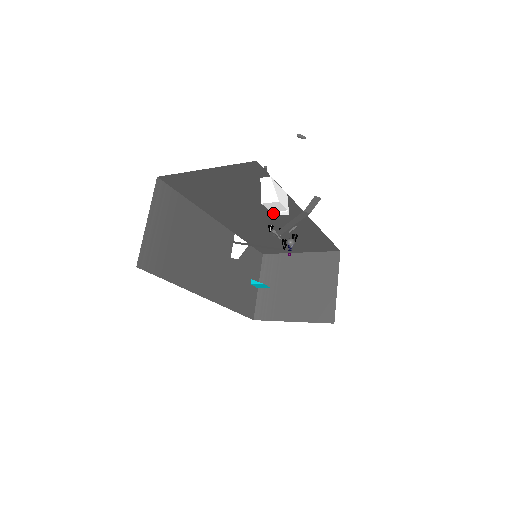
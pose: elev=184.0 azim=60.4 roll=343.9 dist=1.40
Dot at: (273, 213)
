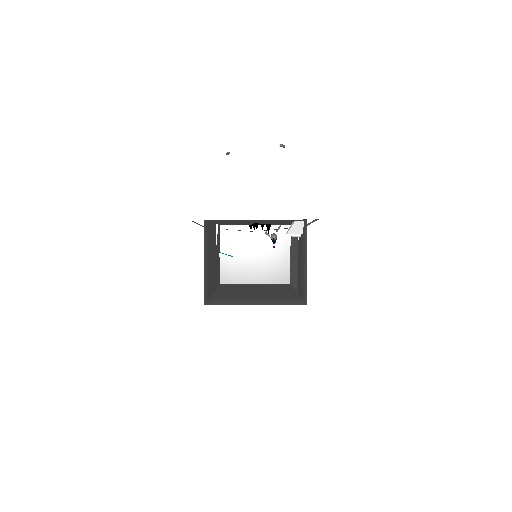
Dot at: (271, 222)
